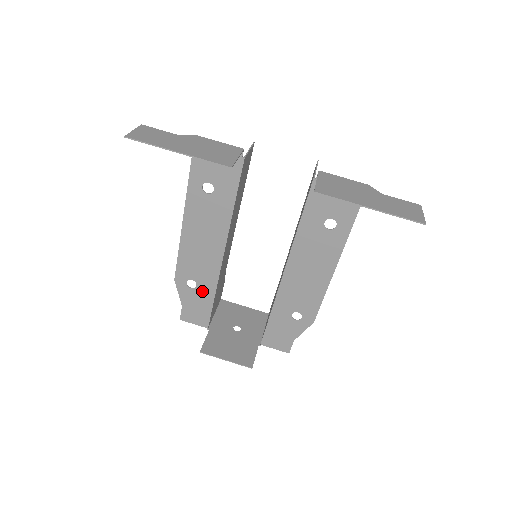
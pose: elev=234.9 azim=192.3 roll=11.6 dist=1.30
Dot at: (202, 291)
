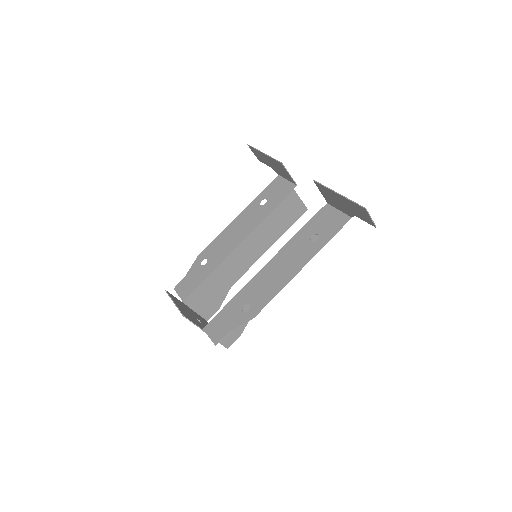
Dot at: (205, 269)
